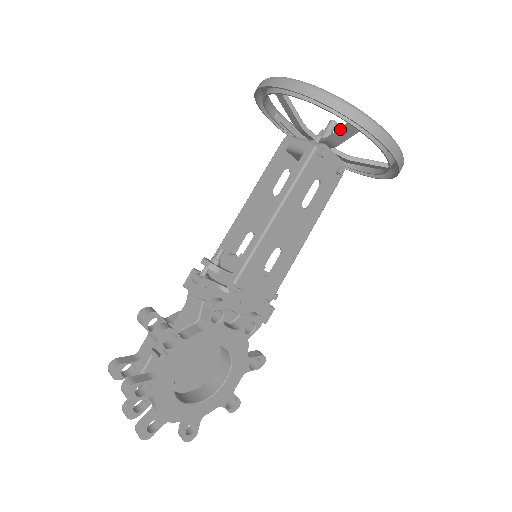
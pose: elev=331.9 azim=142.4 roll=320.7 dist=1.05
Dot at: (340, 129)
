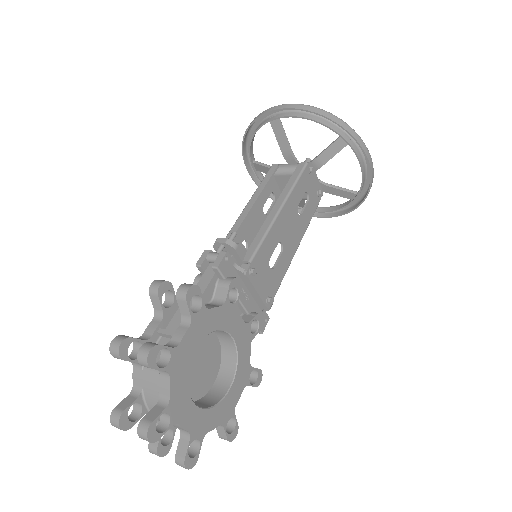
Dot at: (329, 146)
